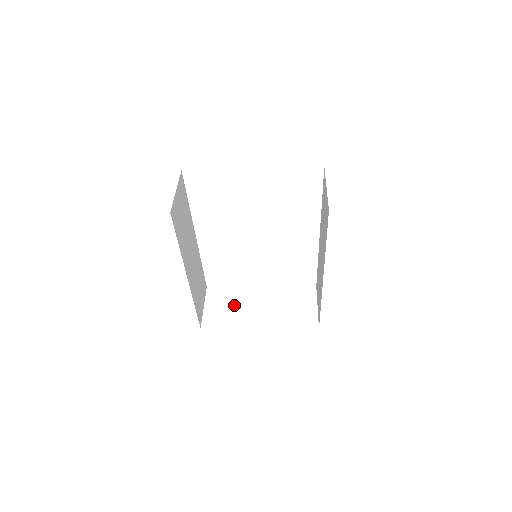
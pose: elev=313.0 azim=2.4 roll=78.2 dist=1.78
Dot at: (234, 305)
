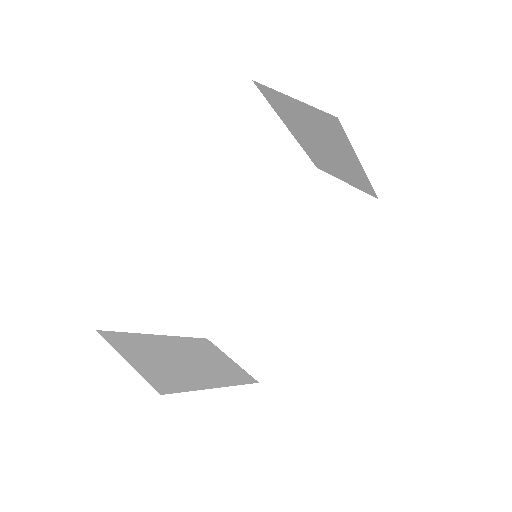
Dot at: (161, 358)
